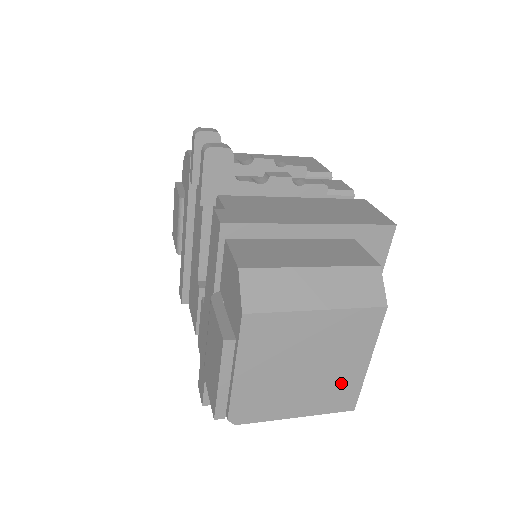
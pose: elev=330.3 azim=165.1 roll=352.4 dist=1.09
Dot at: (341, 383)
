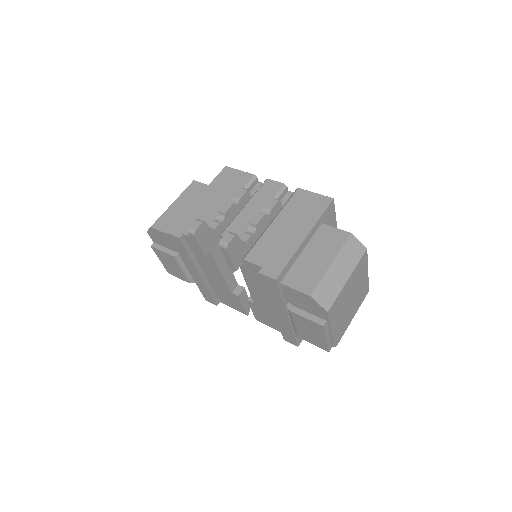
Dot at: (362, 289)
